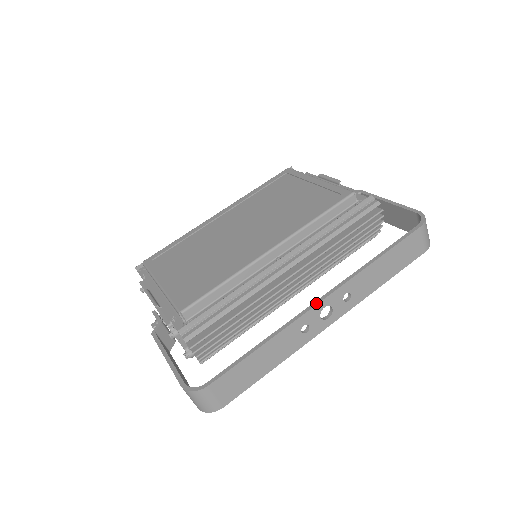
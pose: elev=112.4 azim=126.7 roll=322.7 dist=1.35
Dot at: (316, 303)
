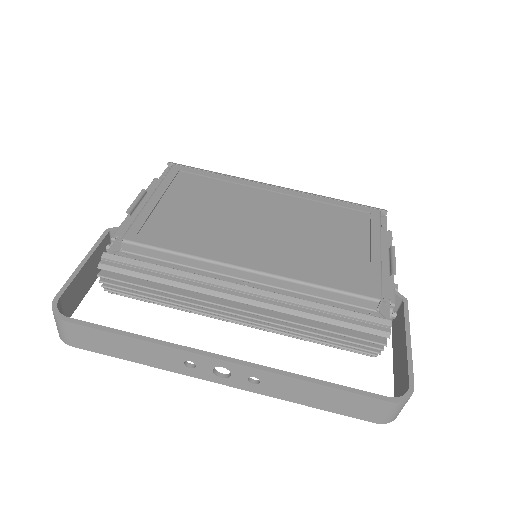
Dot at: (217, 357)
